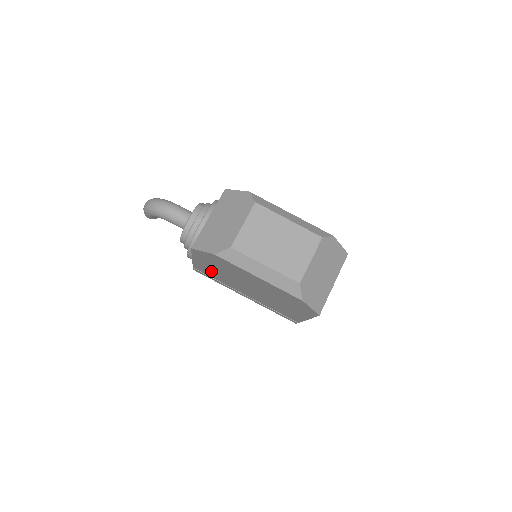
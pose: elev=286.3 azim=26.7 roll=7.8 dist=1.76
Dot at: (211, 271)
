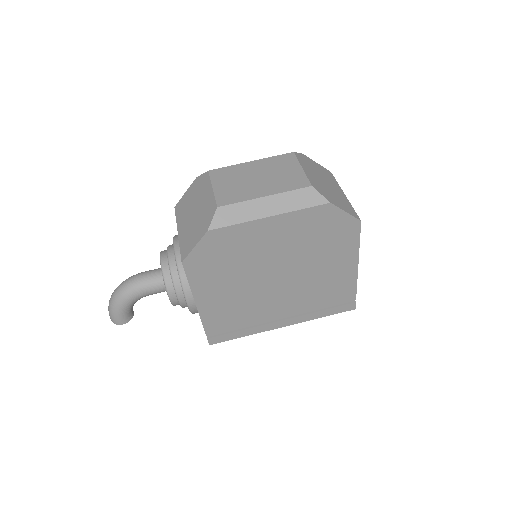
Dot at: (225, 306)
